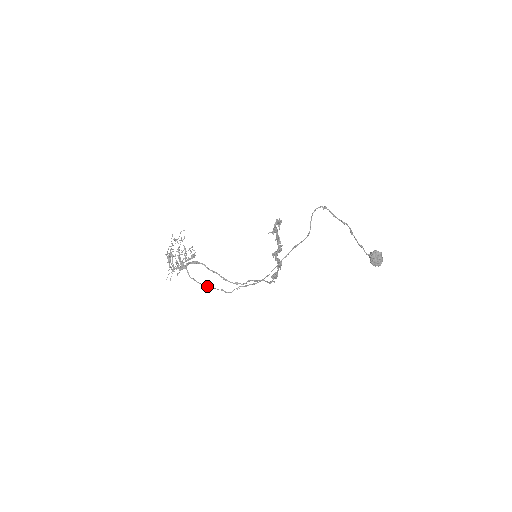
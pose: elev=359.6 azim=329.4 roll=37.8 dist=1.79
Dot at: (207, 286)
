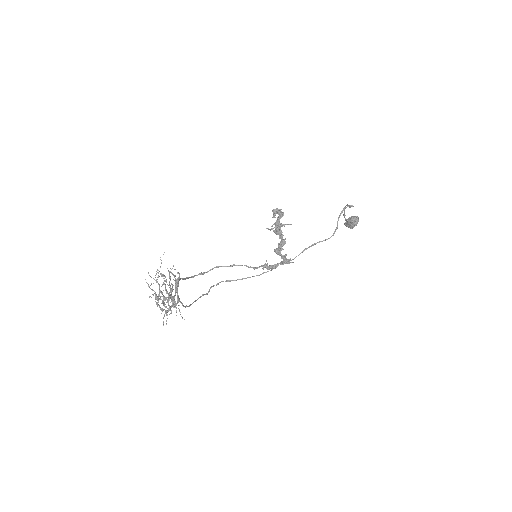
Dot at: occluded
